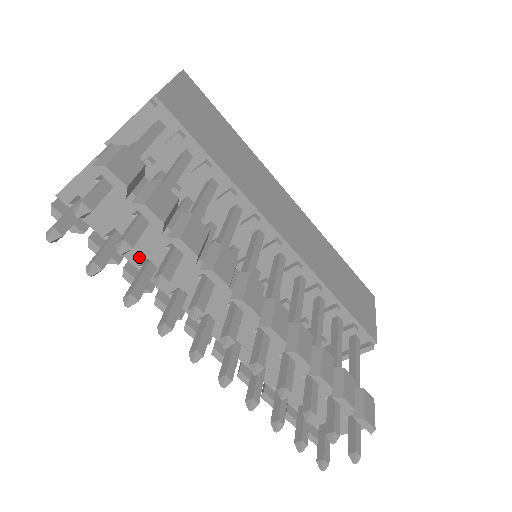
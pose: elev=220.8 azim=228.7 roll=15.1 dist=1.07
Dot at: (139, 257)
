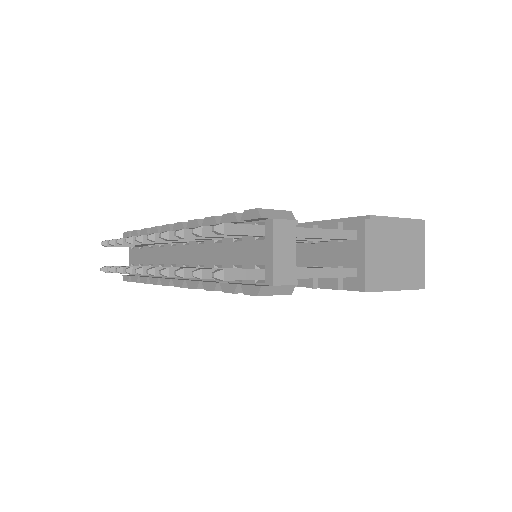
Dot at: occluded
